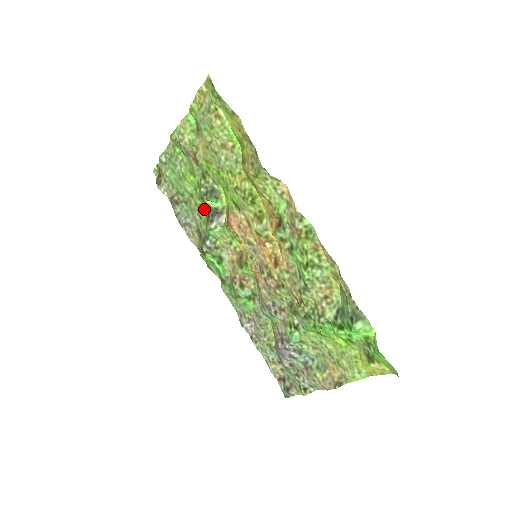
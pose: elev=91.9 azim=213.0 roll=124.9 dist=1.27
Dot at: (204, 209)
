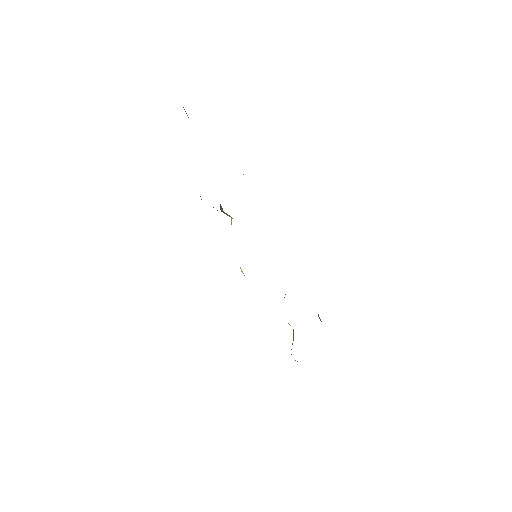
Dot at: occluded
